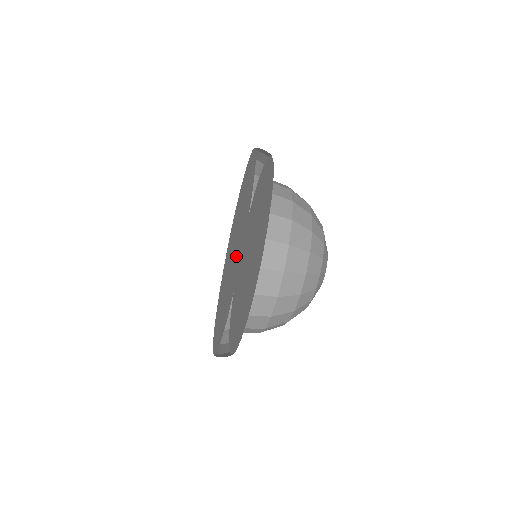
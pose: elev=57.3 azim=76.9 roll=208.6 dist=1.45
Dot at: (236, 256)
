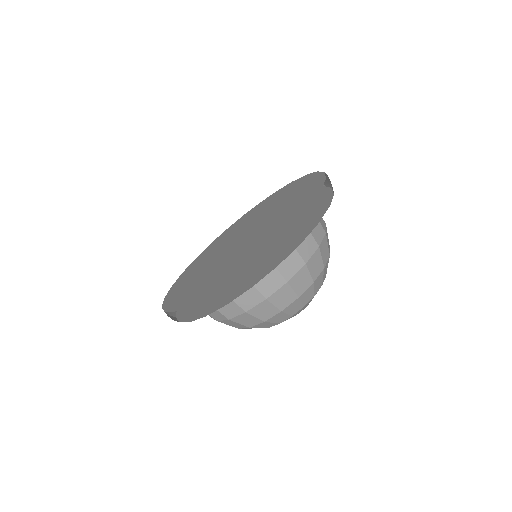
Dot at: (224, 266)
